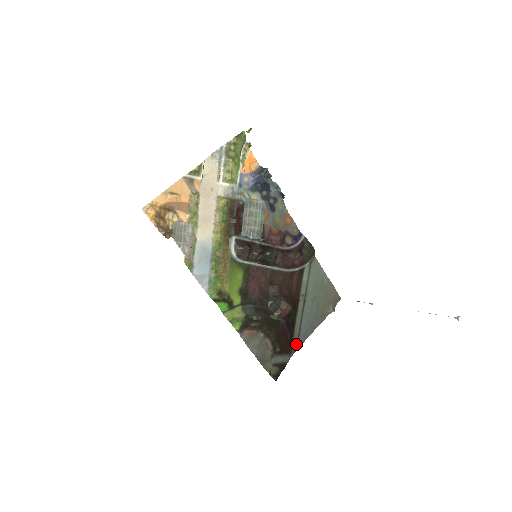
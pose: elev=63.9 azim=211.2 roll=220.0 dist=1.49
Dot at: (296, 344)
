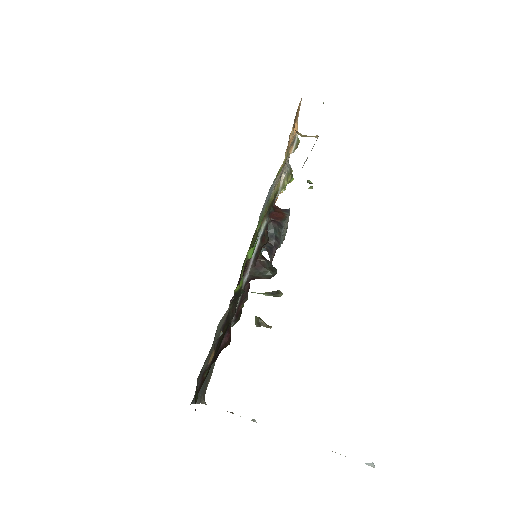
Dot at: occluded
